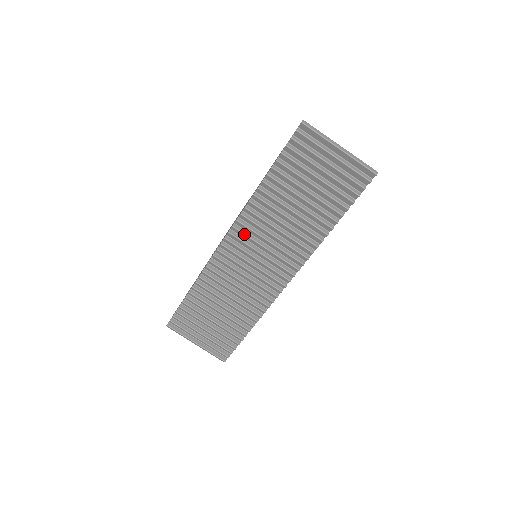
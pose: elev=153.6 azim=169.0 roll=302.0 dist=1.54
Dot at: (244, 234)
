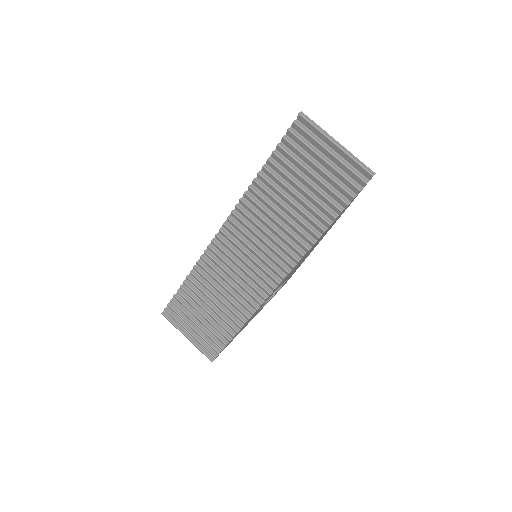
Dot at: (238, 227)
